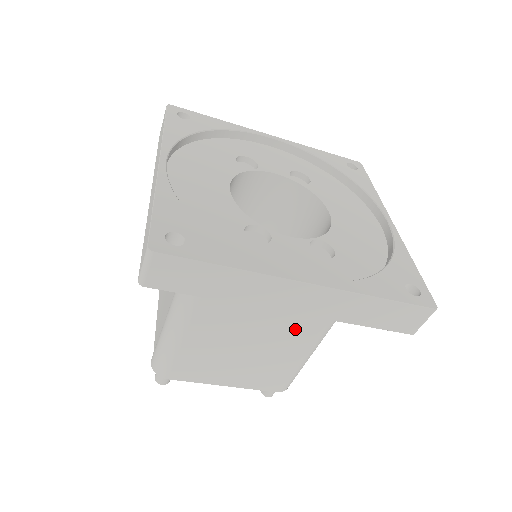
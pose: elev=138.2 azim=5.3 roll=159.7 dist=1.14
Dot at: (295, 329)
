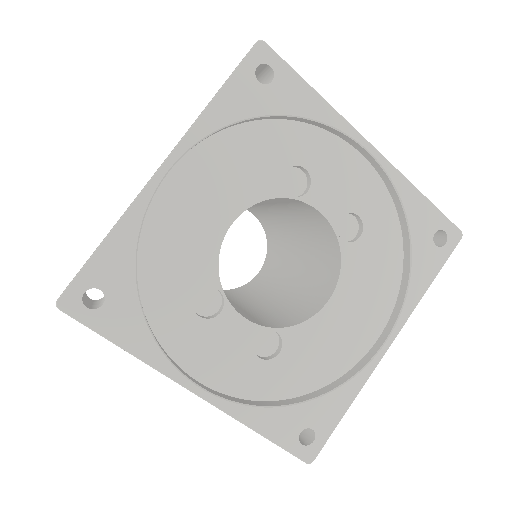
Dot at: occluded
